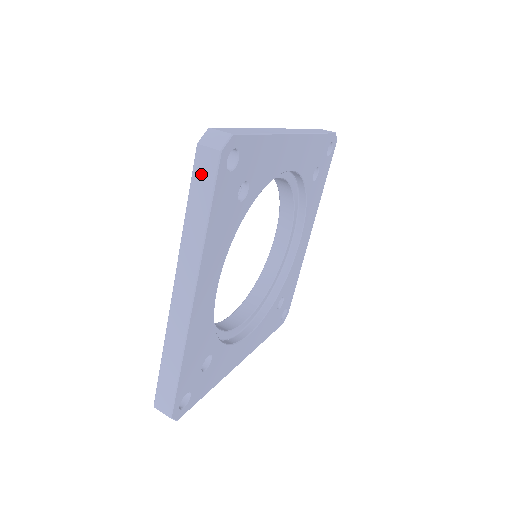
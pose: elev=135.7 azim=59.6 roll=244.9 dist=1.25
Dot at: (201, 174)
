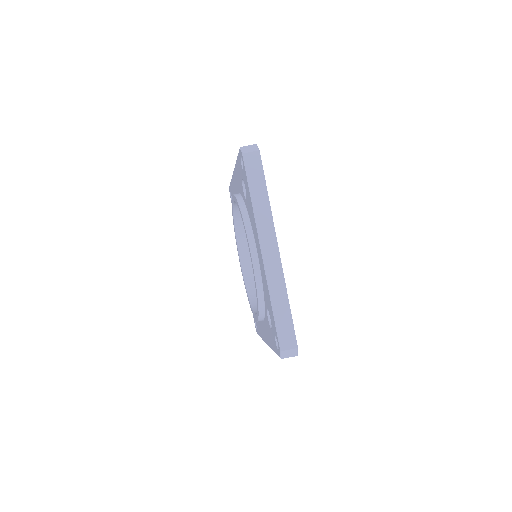
Dot at: occluded
